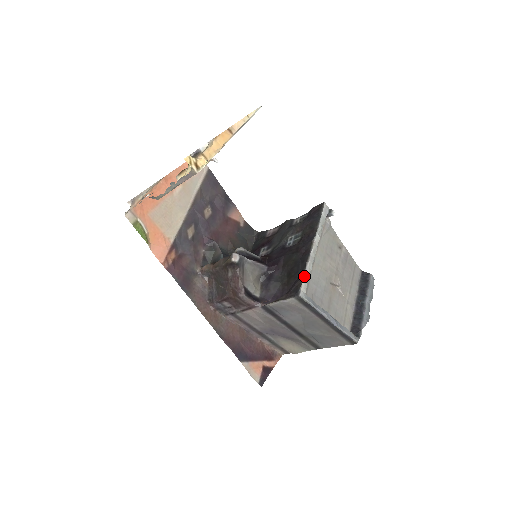
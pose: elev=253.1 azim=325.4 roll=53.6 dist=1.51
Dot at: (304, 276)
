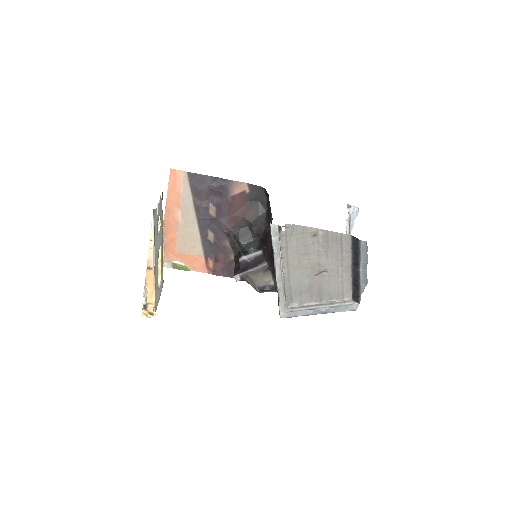
Dot at: (279, 301)
